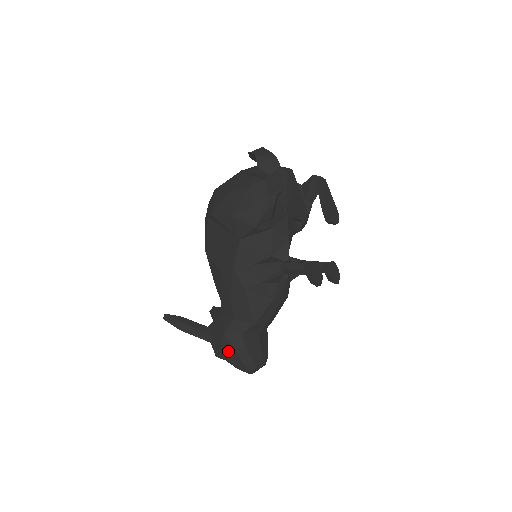
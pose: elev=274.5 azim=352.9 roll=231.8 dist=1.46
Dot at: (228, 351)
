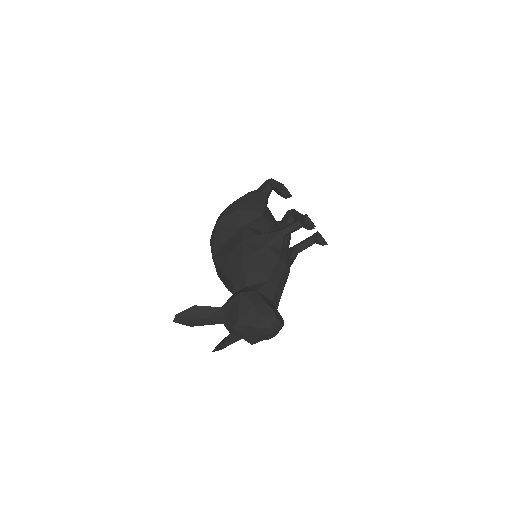
Dot at: (246, 310)
